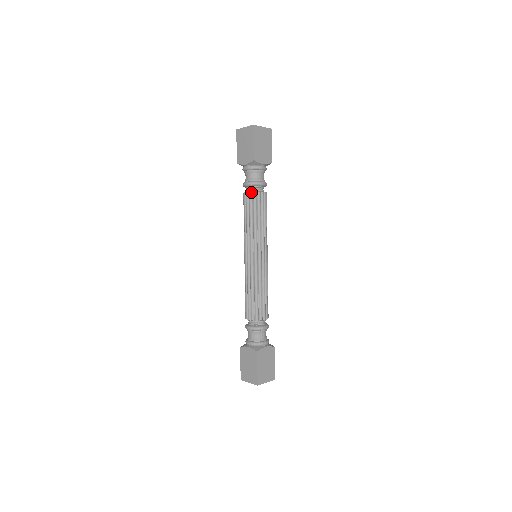
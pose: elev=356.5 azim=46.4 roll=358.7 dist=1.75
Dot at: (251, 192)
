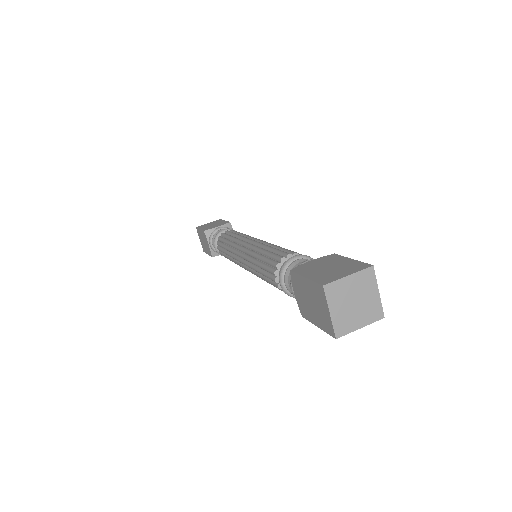
Dot at: (280, 288)
